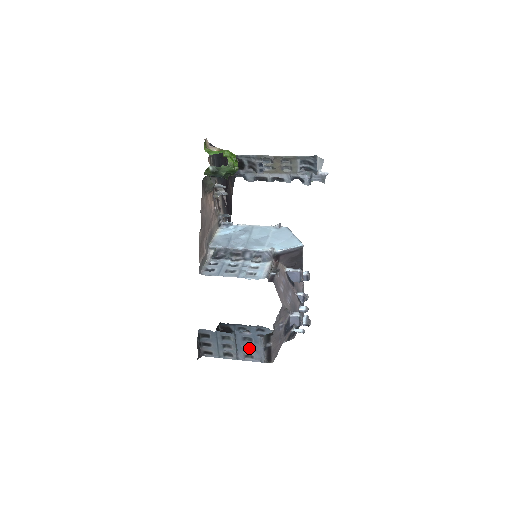
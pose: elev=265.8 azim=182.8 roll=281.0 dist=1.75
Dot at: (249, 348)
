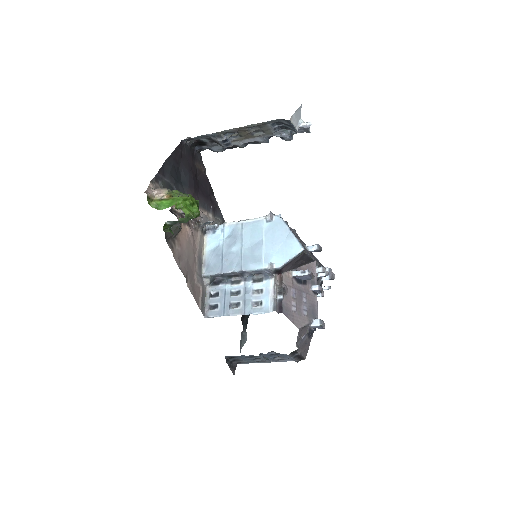
Dot at: (279, 357)
